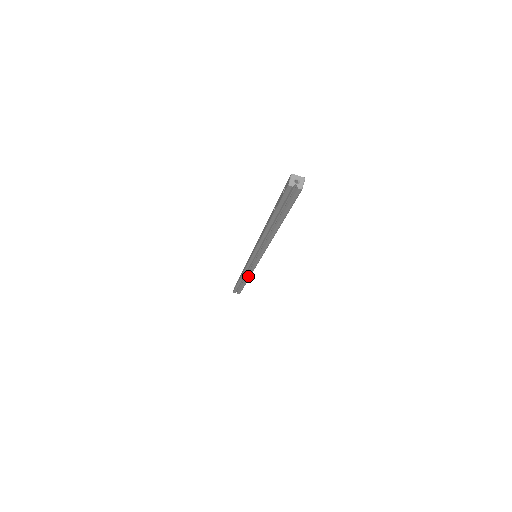
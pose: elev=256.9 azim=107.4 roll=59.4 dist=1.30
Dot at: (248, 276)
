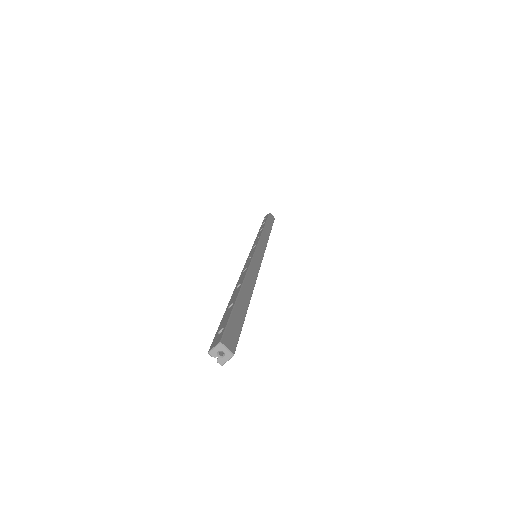
Dot at: occluded
